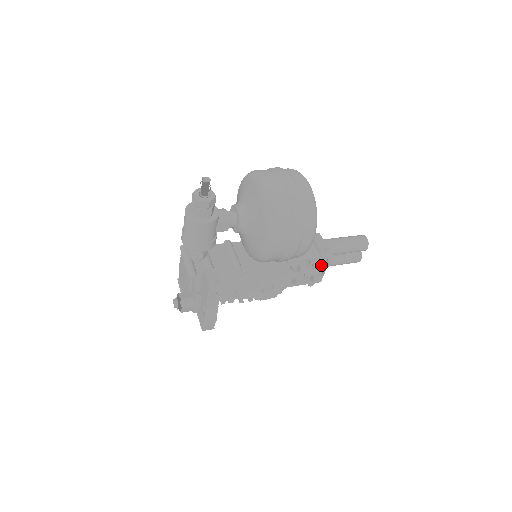
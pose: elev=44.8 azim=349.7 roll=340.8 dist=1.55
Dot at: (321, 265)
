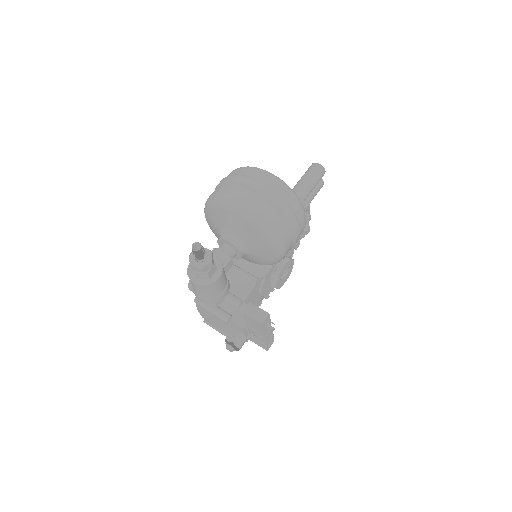
Dot at: (307, 219)
